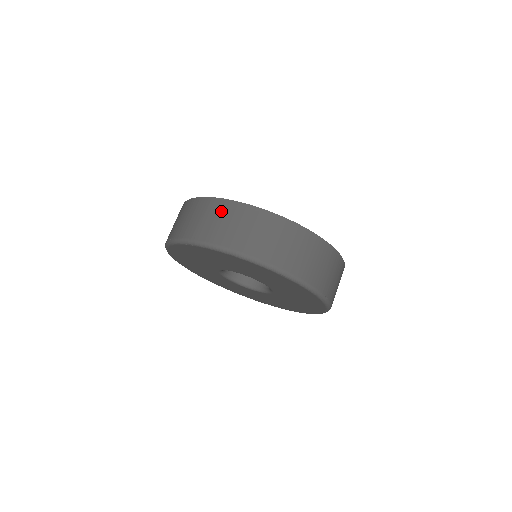
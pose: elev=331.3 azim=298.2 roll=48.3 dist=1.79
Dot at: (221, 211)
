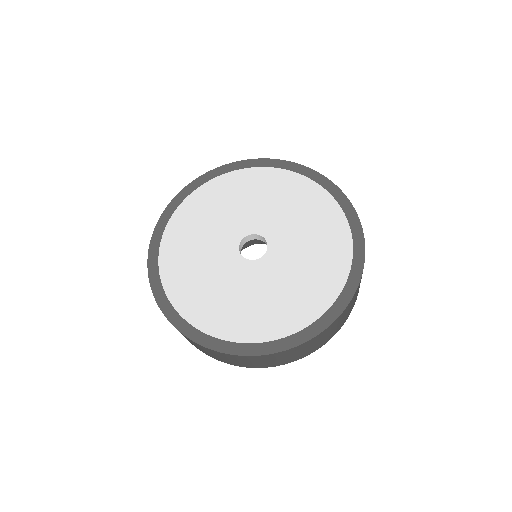
Dot at: occluded
